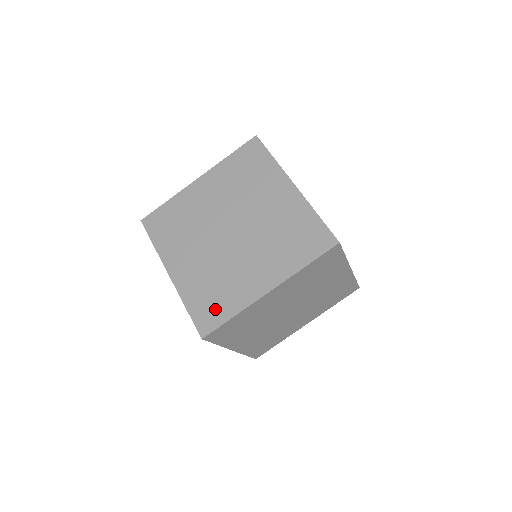
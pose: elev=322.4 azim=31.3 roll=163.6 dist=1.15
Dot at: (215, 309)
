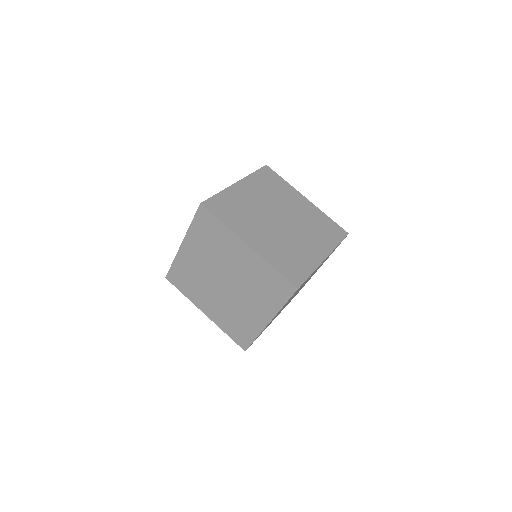
Dot at: (181, 283)
